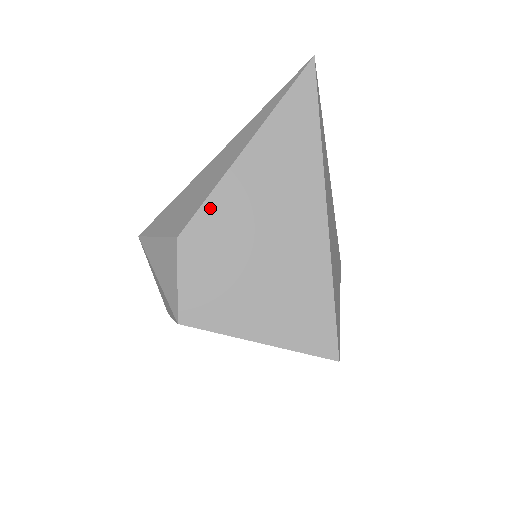
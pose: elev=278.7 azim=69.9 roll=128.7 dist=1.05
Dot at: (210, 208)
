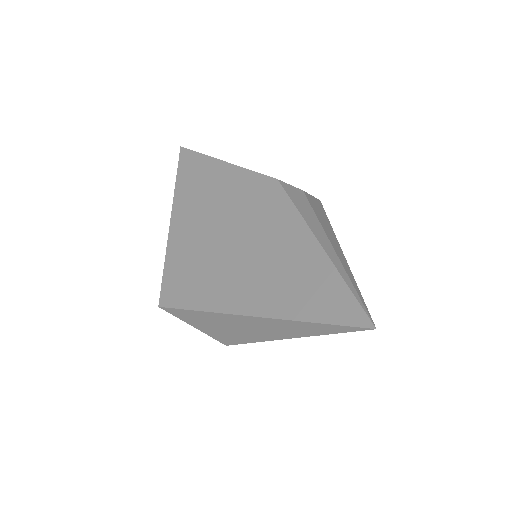
Dot at: occluded
